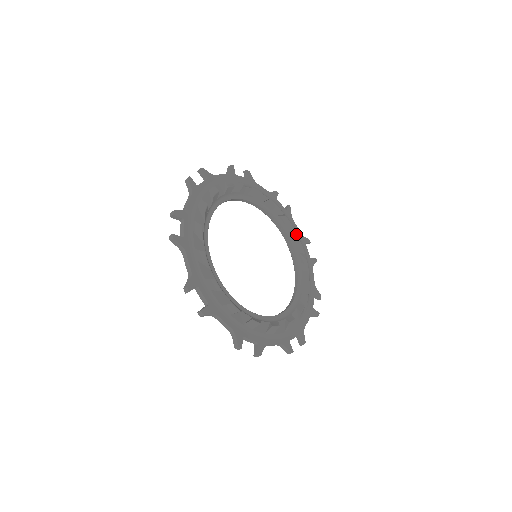
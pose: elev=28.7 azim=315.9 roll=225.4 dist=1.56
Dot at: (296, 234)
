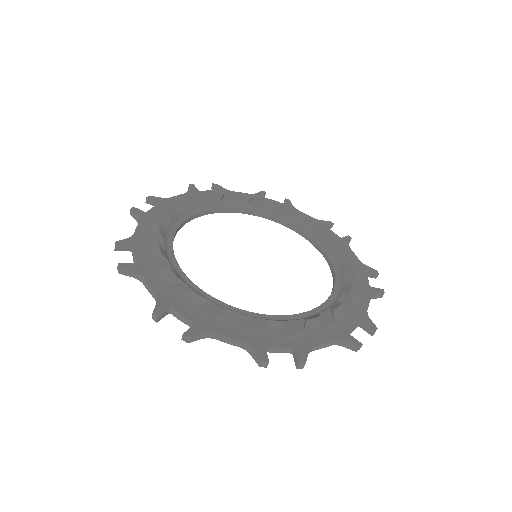
Dot at: (306, 219)
